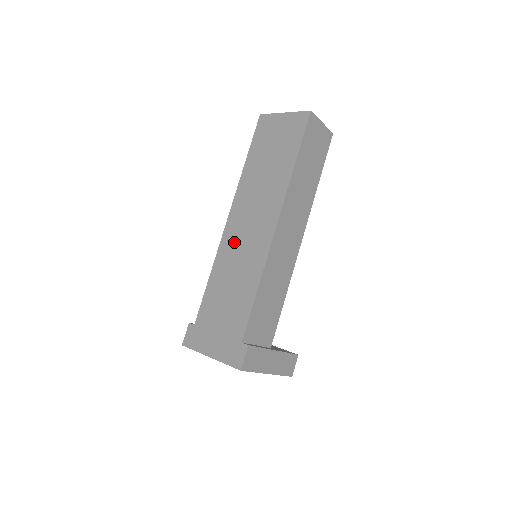
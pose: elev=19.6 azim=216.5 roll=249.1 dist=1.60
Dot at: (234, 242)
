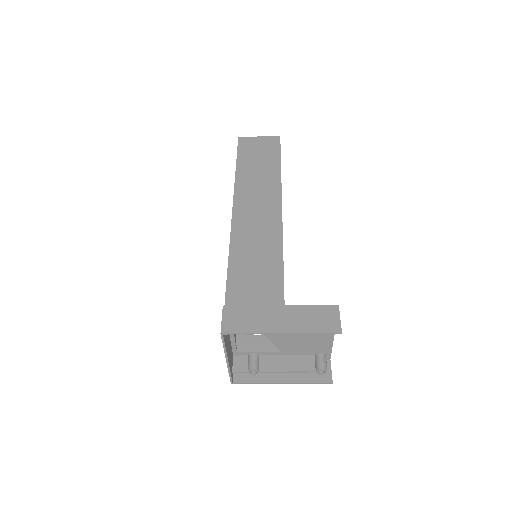
Dot at: occluded
